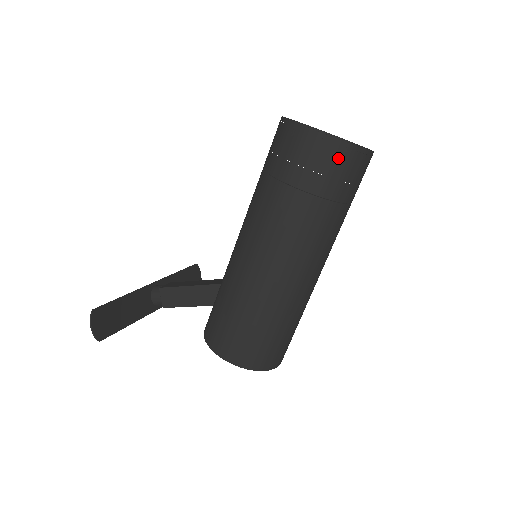
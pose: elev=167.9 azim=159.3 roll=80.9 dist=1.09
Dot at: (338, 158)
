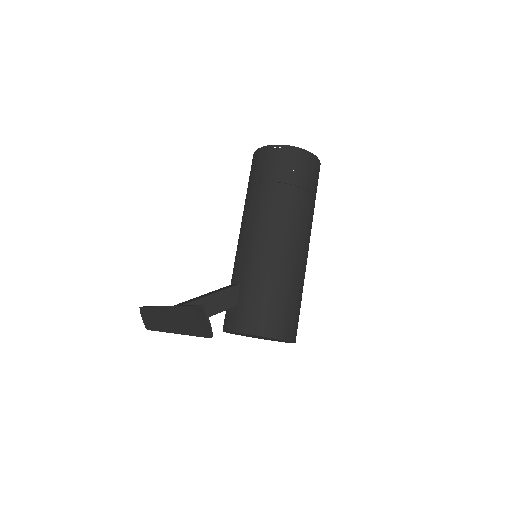
Dot at: (317, 169)
